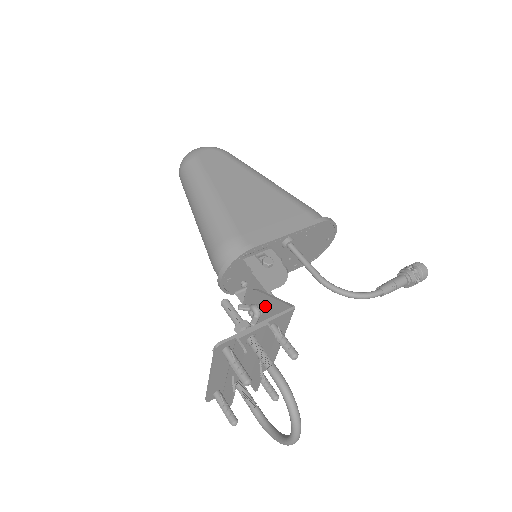
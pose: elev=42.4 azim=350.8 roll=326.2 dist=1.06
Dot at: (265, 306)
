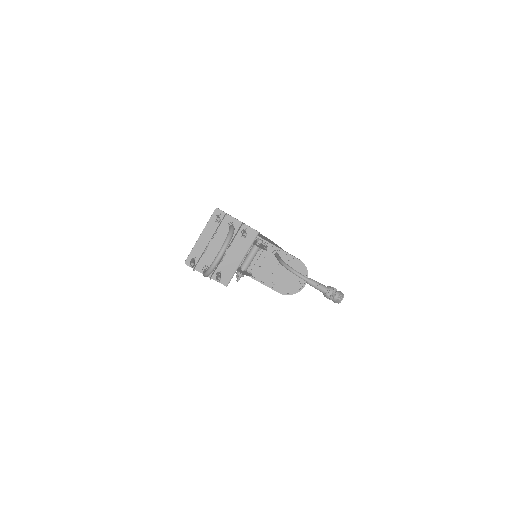
Dot at: occluded
